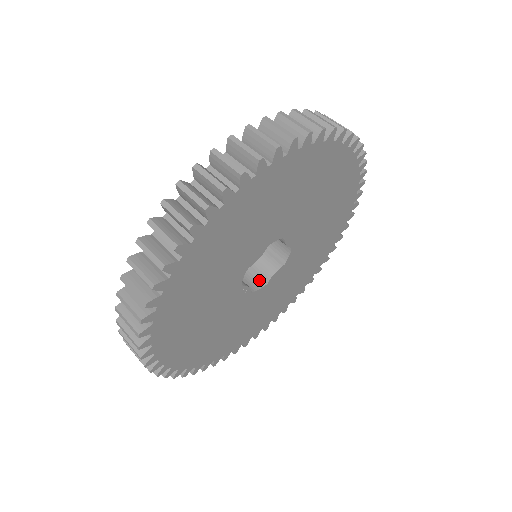
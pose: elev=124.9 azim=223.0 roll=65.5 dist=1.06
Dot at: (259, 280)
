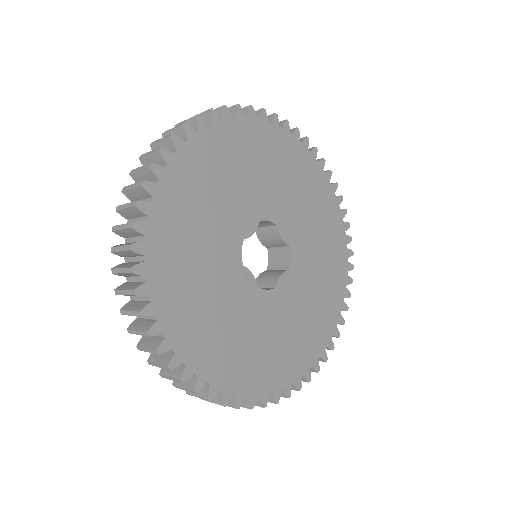
Dot at: (267, 288)
